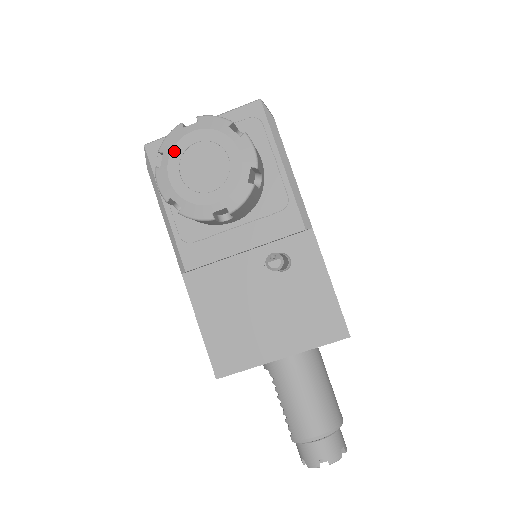
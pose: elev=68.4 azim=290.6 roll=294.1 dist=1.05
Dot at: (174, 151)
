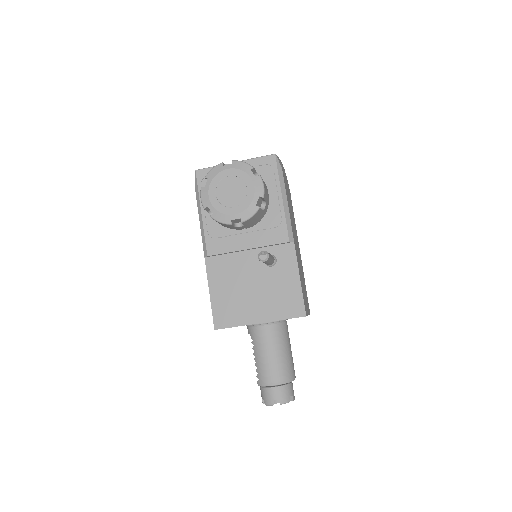
Dot at: (215, 179)
